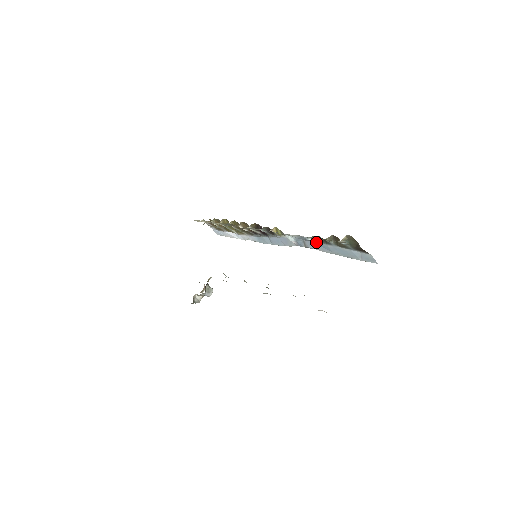
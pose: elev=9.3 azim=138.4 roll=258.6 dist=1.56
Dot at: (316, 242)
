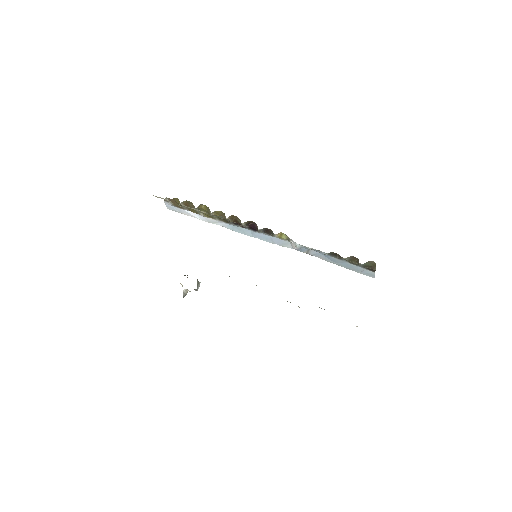
Dot at: (327, 255)
